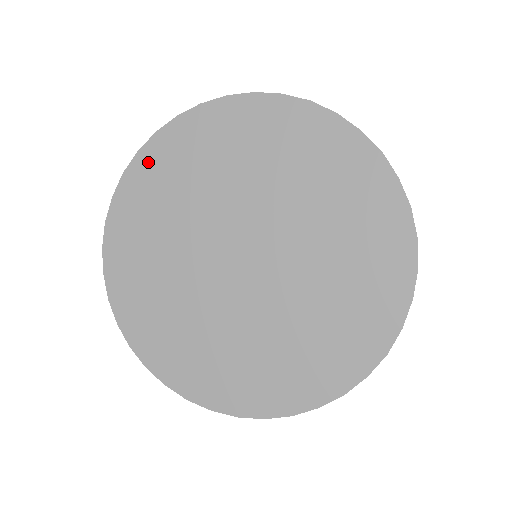
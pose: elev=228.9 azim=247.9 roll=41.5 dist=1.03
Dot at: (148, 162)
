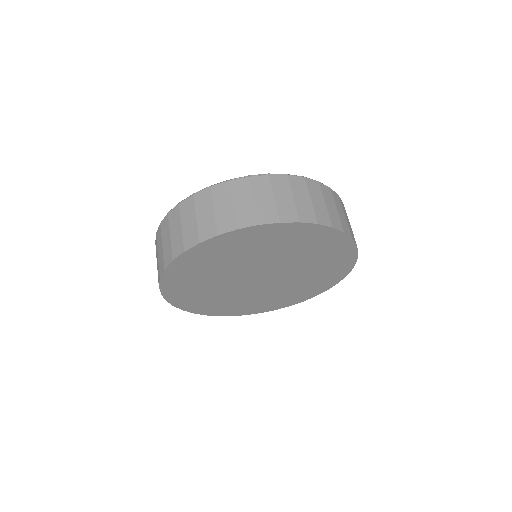
Dot at: (171, 279)
